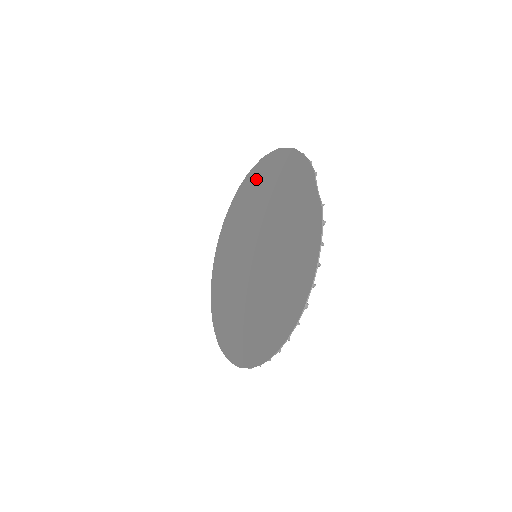
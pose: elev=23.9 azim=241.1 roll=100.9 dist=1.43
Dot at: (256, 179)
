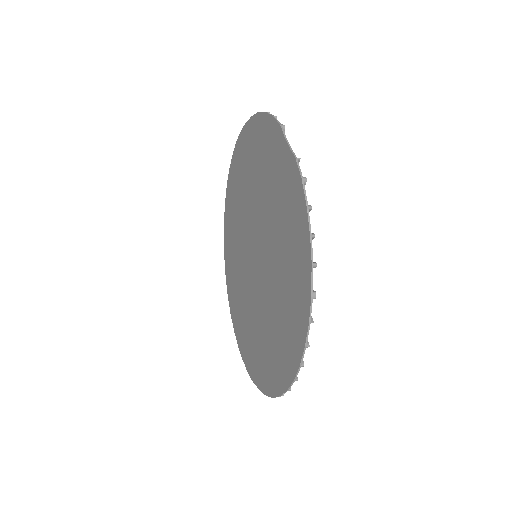
Dot at: (236, 169)
